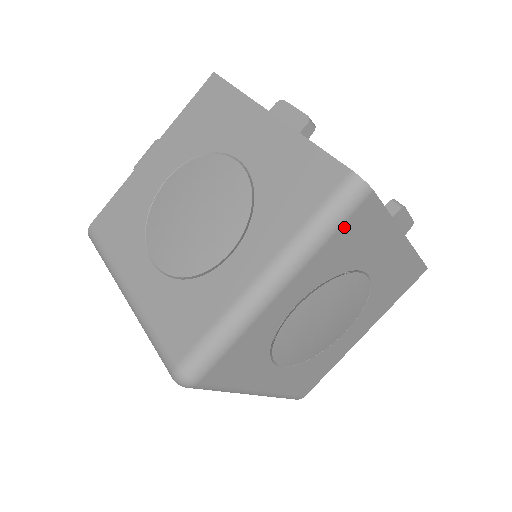
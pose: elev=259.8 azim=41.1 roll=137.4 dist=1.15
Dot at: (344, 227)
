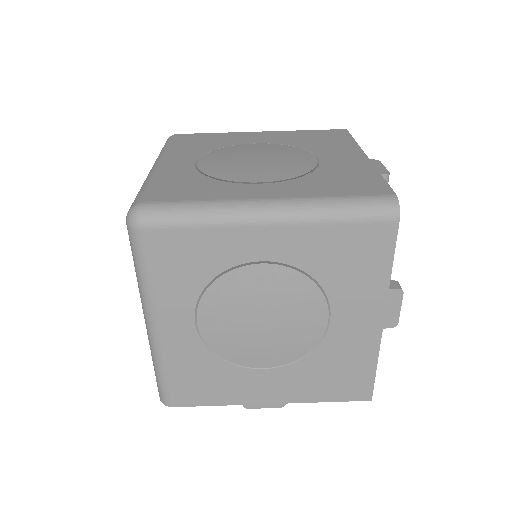
Dot at: (356, 228)
